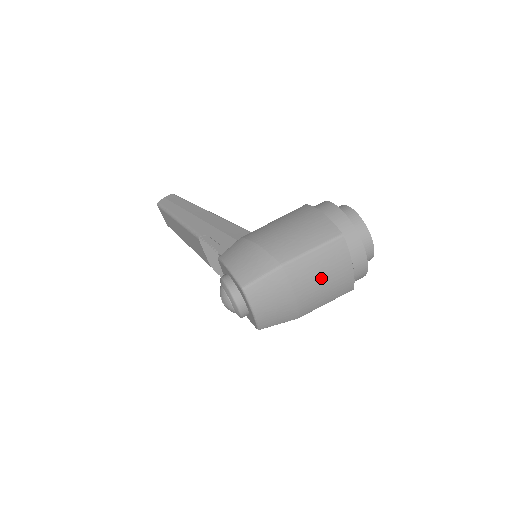
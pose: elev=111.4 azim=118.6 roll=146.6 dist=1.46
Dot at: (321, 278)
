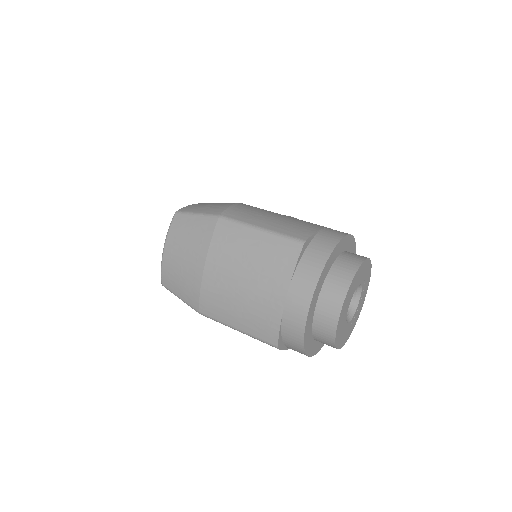
Dot at: (243, 271)
